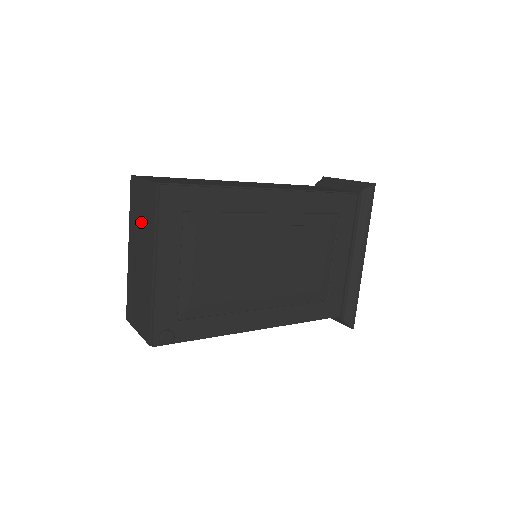
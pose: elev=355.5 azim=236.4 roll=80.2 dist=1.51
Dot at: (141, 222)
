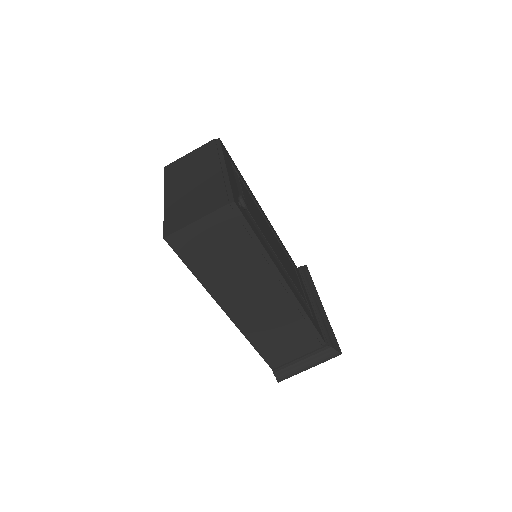
Dot at: (191, 167)
